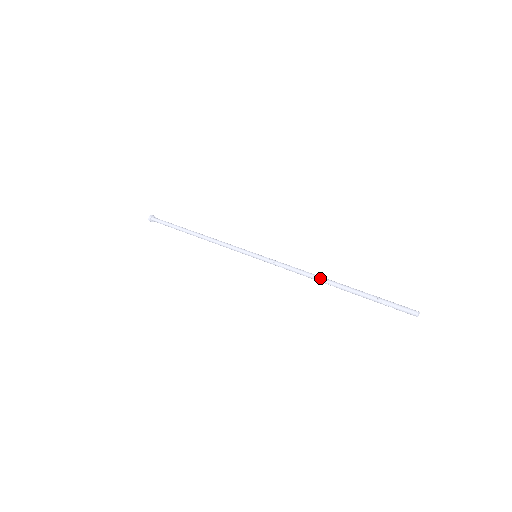
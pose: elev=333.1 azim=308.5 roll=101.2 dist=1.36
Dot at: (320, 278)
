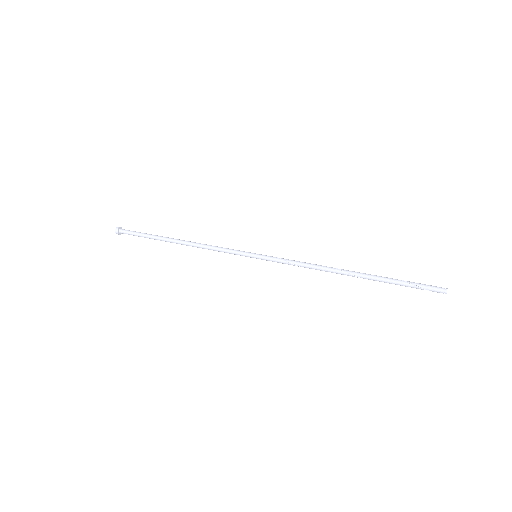
Dot at: (335, 268)
